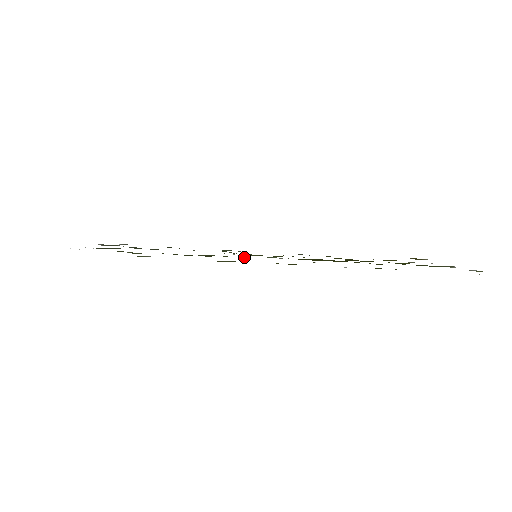
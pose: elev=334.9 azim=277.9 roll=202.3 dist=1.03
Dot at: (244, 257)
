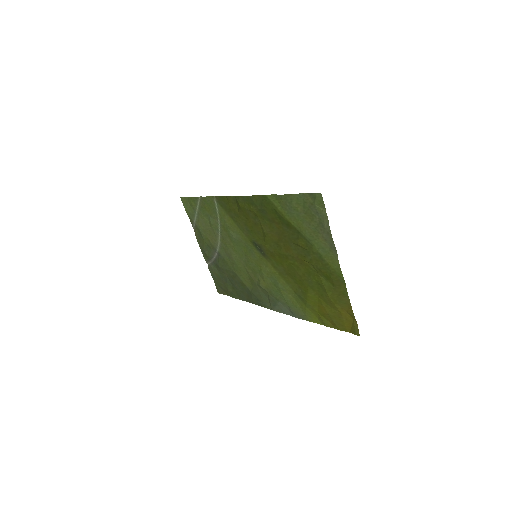
Dot at: (247, 239)
